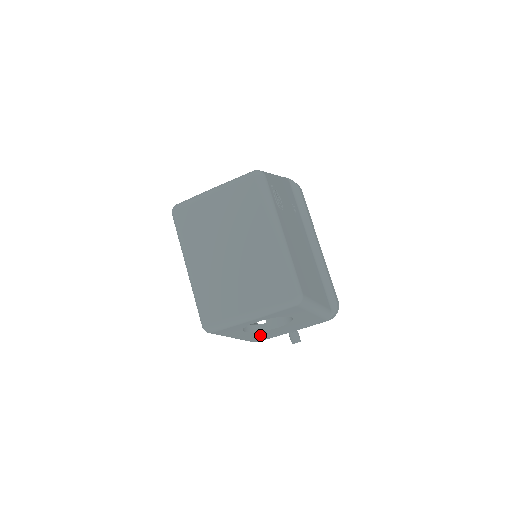
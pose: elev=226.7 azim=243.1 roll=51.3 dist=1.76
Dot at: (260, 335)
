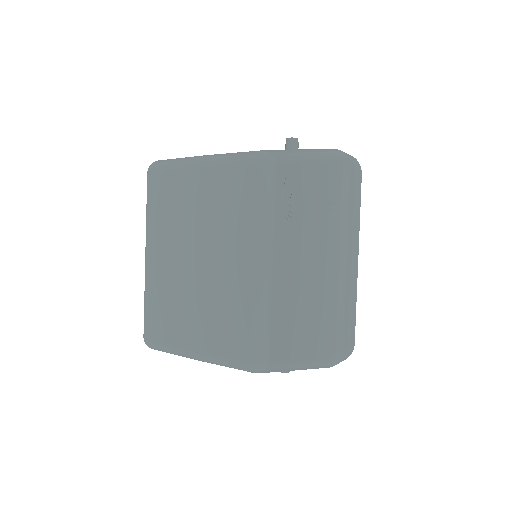
Dot at: occluded
